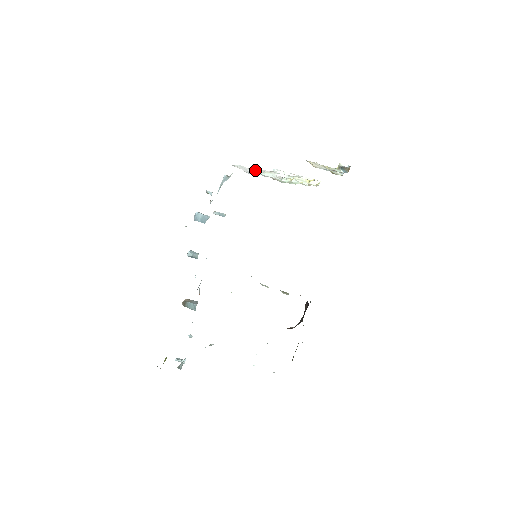
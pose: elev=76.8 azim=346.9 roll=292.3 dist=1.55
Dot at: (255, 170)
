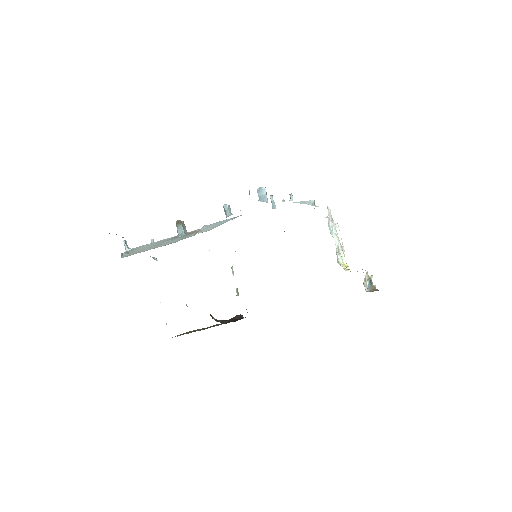
Dot at: (331, 219)
